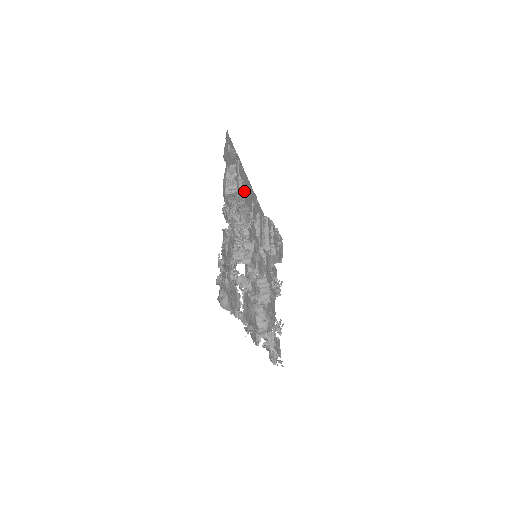
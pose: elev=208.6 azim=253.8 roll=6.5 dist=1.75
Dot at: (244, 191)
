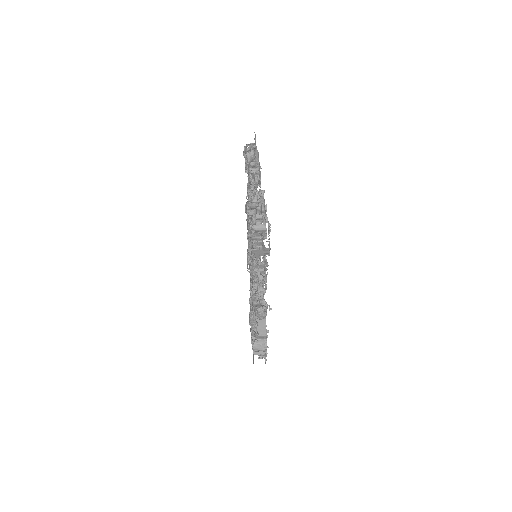
Dot at: occluded
